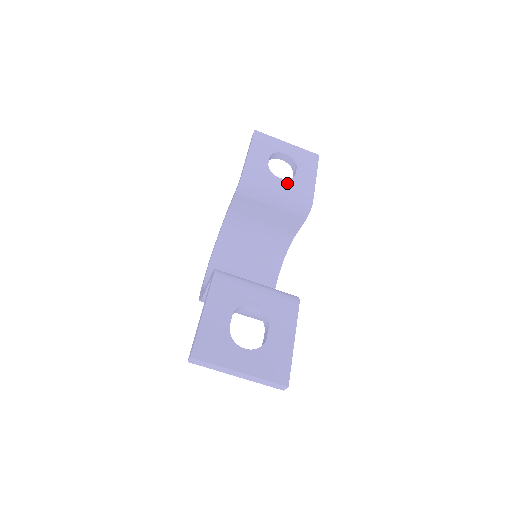
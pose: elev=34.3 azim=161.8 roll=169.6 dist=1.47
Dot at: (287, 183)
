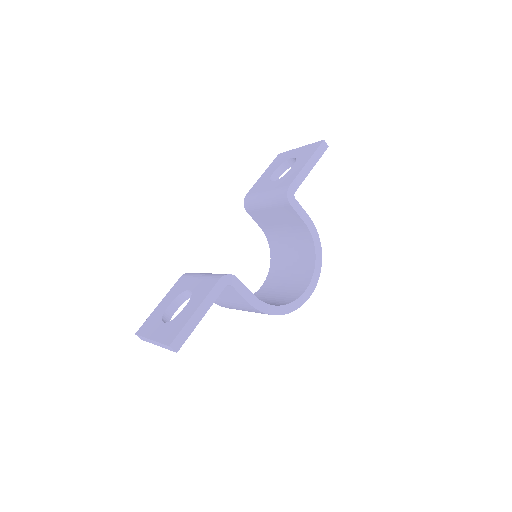
Dot at: (277, 182)
